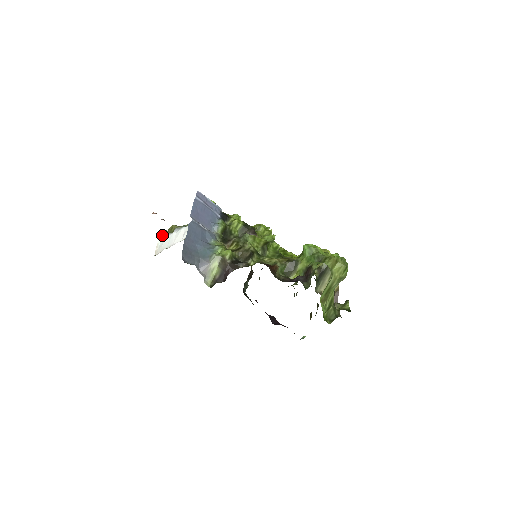
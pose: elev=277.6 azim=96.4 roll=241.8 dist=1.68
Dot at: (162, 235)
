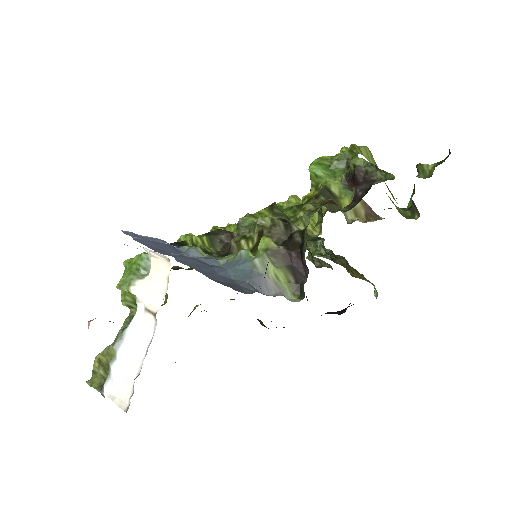
Dot at: (94, 387)
